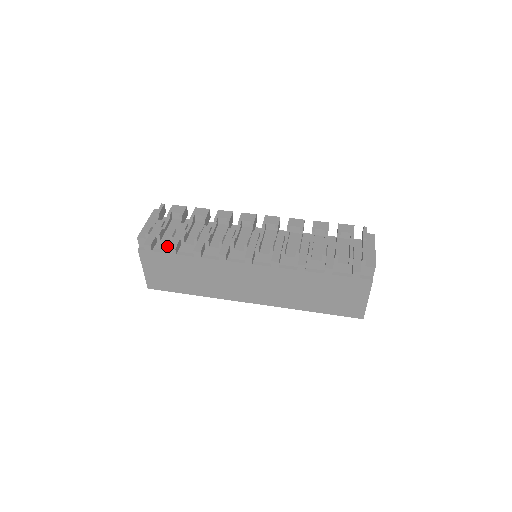
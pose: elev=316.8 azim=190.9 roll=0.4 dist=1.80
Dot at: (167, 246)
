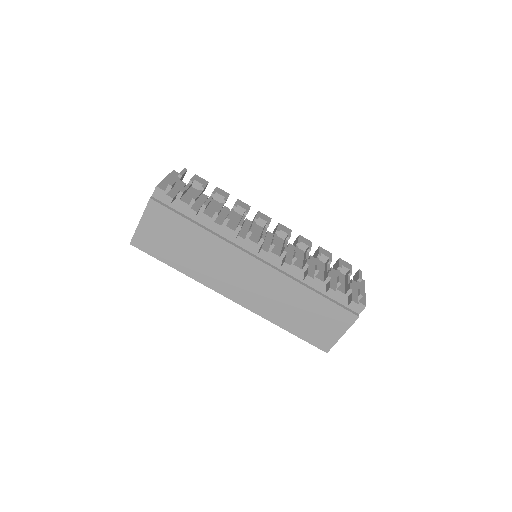
Dot at: (182, 208)
